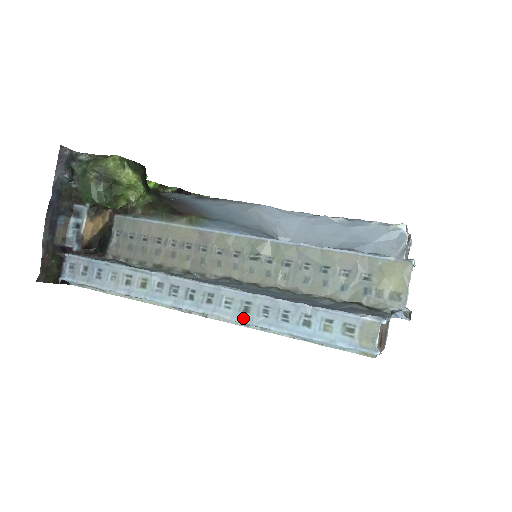
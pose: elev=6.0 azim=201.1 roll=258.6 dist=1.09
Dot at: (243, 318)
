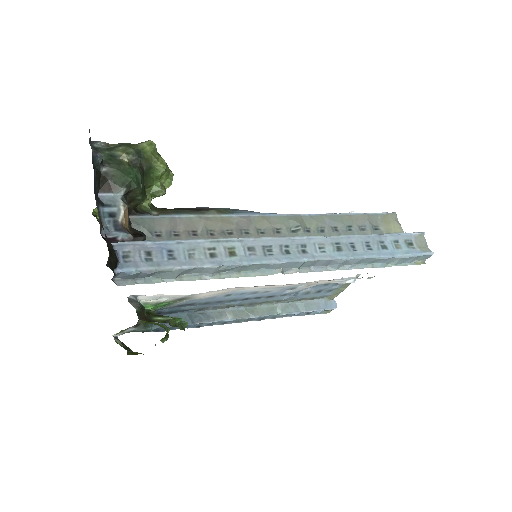
Dot at: (341, 255)
